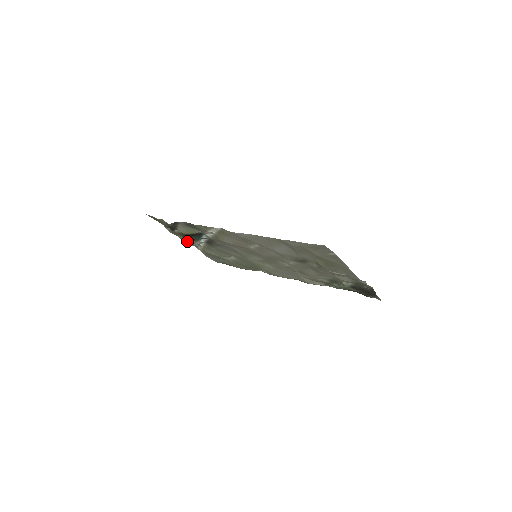
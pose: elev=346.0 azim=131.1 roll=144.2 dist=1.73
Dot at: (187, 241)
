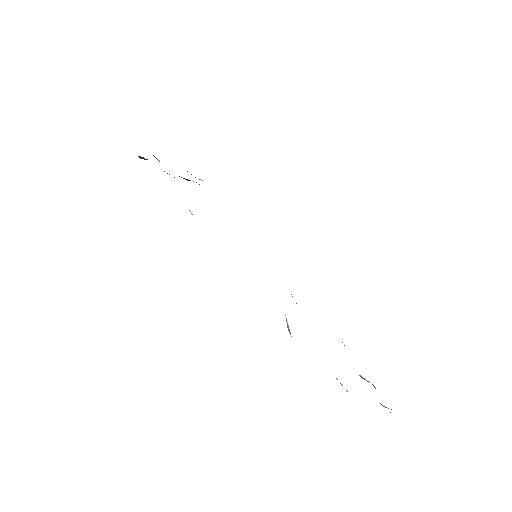
Dot at: occluded
